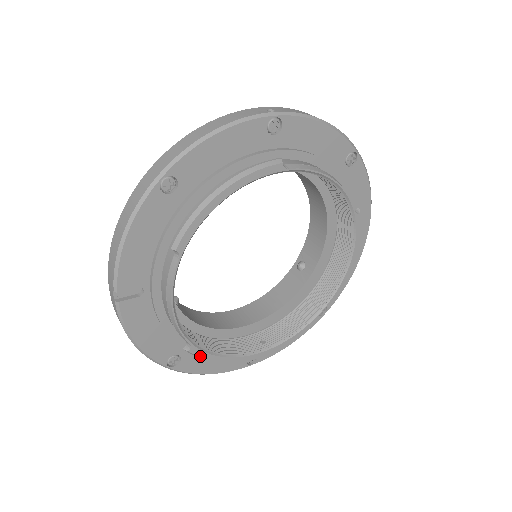
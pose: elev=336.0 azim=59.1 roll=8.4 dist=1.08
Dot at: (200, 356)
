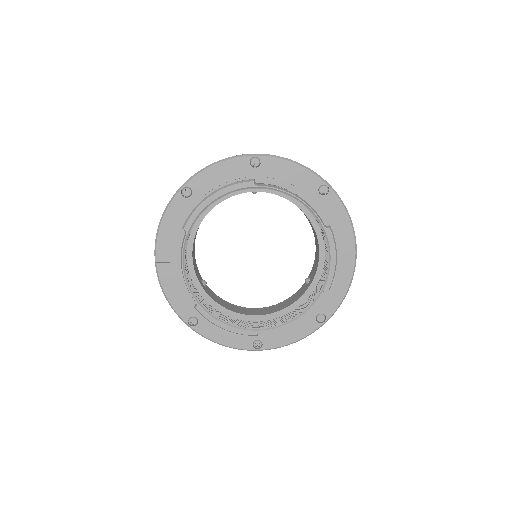
Dot at: (204, 315)
